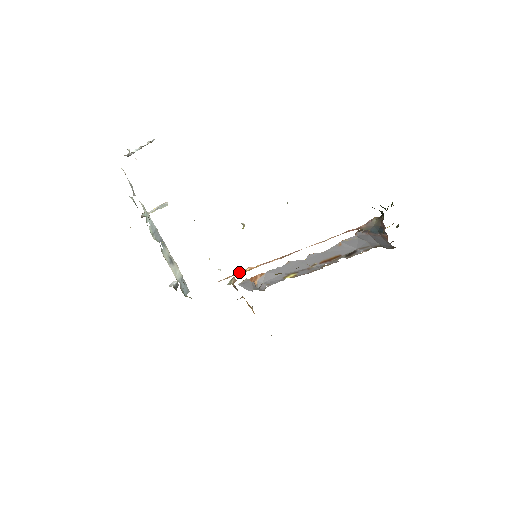
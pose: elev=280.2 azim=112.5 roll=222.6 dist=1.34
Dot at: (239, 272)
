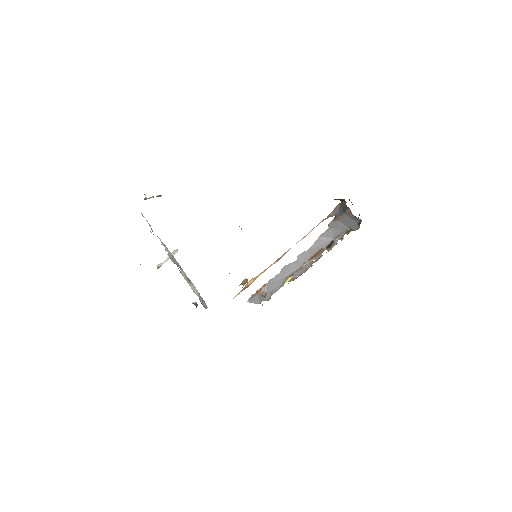
Dot at: (245, 281)
